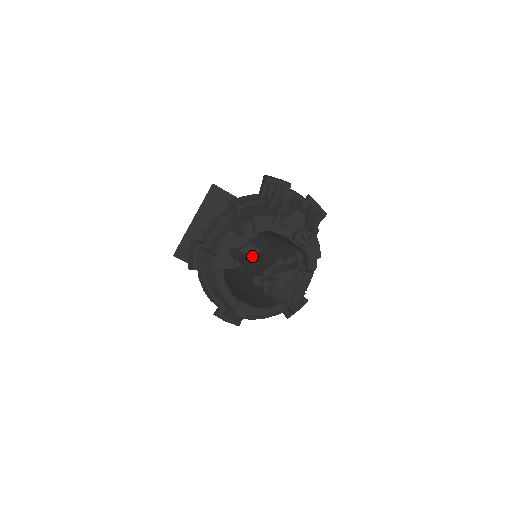
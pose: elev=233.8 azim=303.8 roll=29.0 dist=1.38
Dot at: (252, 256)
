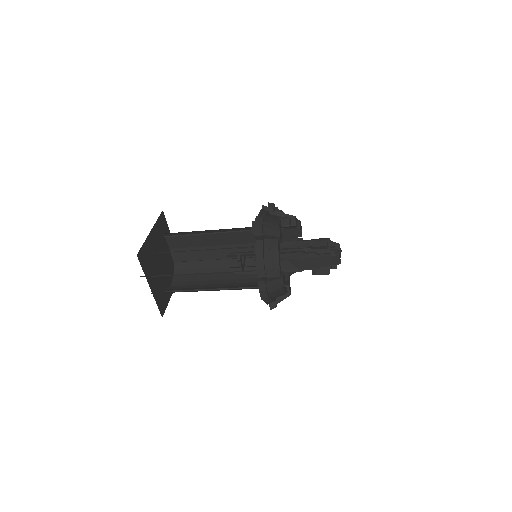
Dot at: (285, 243)
